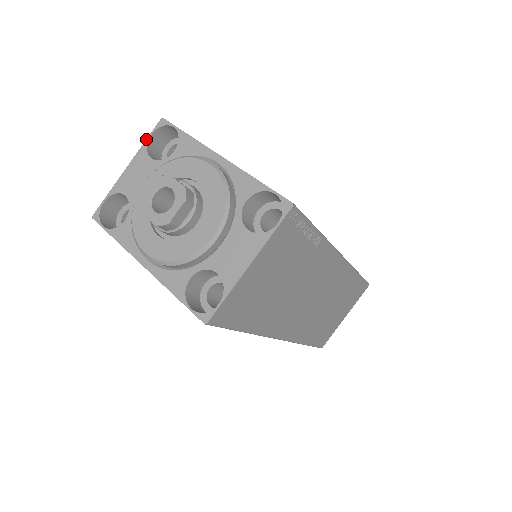
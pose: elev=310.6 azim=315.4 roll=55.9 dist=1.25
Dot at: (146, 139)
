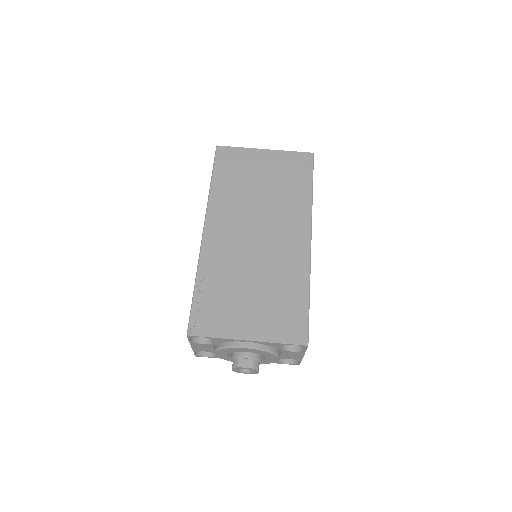
Dot at: occluded
